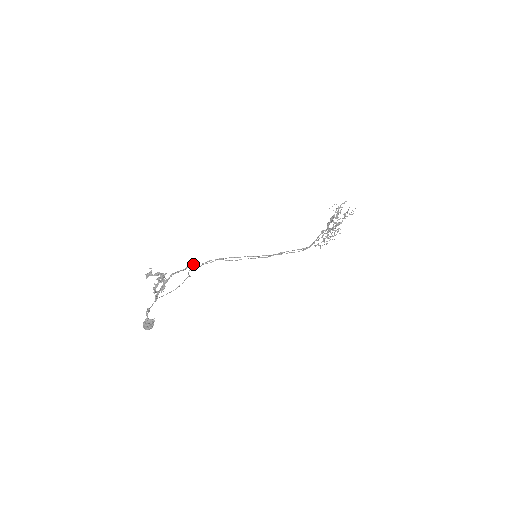
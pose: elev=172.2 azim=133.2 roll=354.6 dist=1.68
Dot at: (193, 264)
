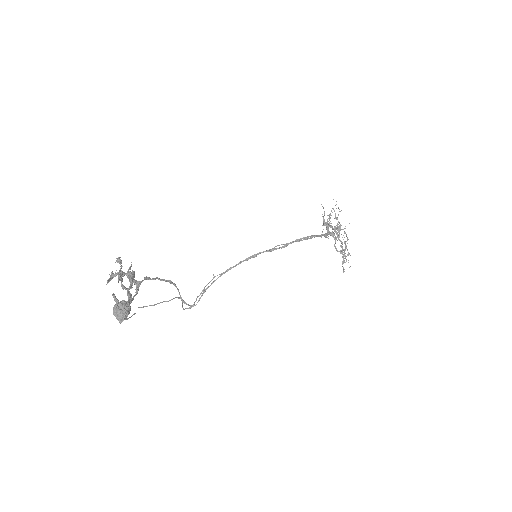
Dot at: (187, 304)
